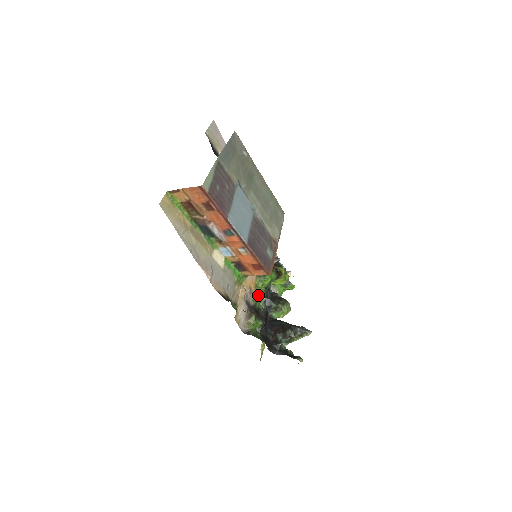
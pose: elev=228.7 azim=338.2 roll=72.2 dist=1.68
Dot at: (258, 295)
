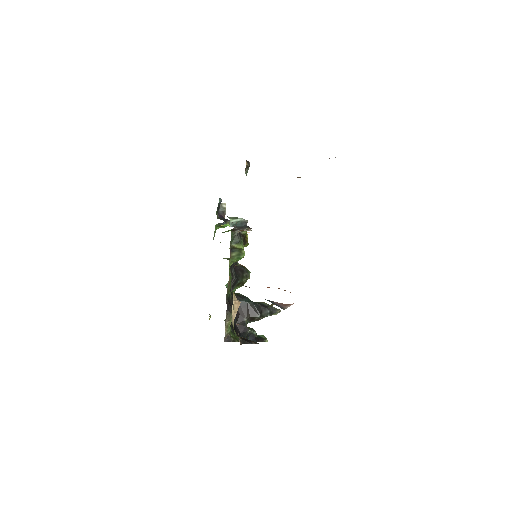
Dot at: (230, 281)
